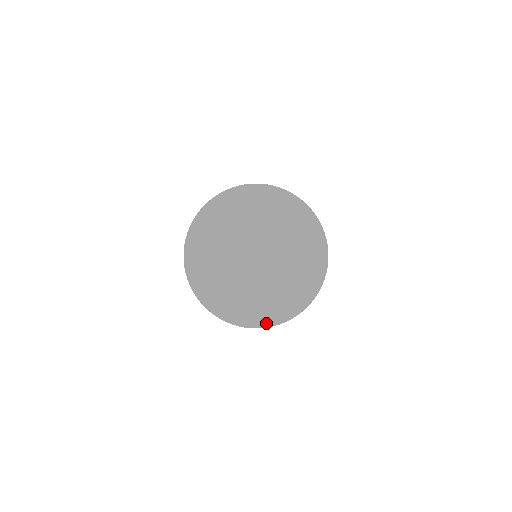
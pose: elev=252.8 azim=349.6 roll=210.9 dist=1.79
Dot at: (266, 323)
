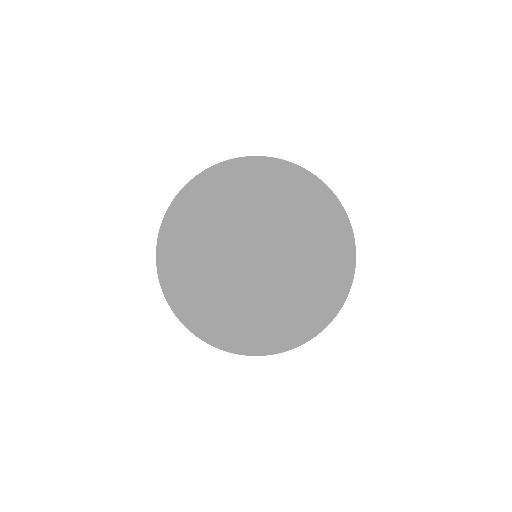
Dot at: occluded
